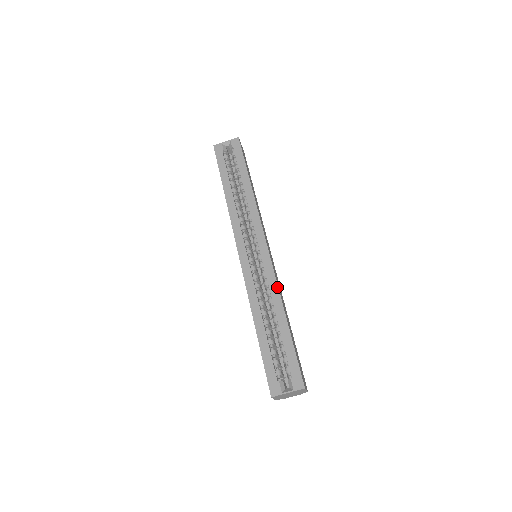
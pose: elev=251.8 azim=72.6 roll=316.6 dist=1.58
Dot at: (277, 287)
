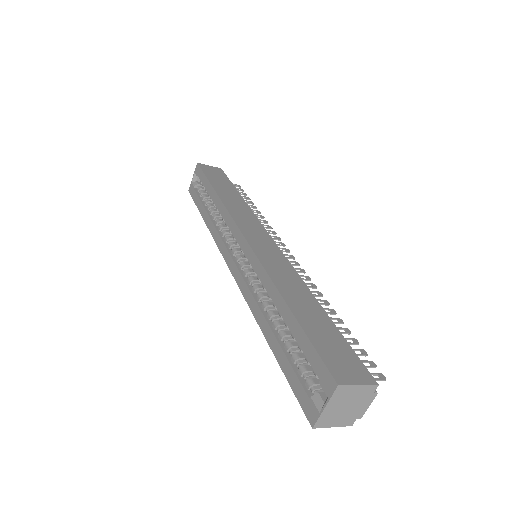
Dot at: (265, 272)
